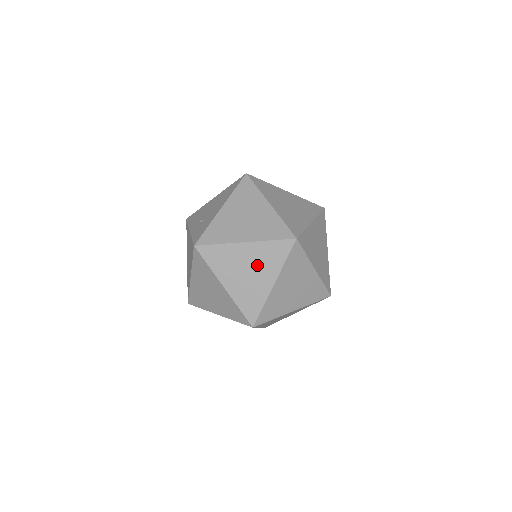
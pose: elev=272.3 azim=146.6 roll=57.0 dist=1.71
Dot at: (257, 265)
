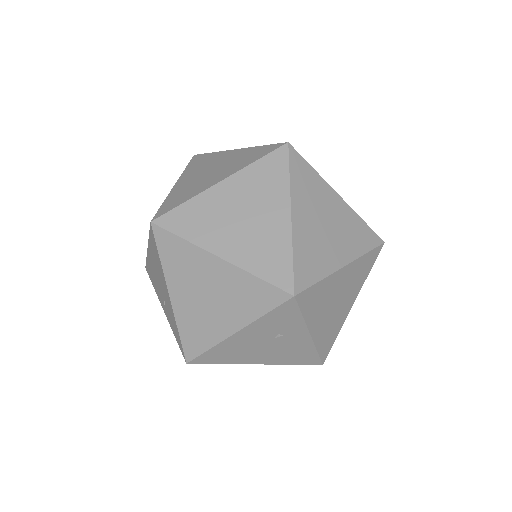
Dot at: (273, 336)
